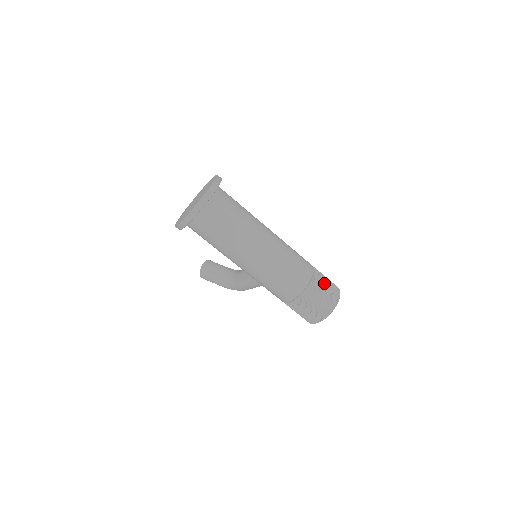
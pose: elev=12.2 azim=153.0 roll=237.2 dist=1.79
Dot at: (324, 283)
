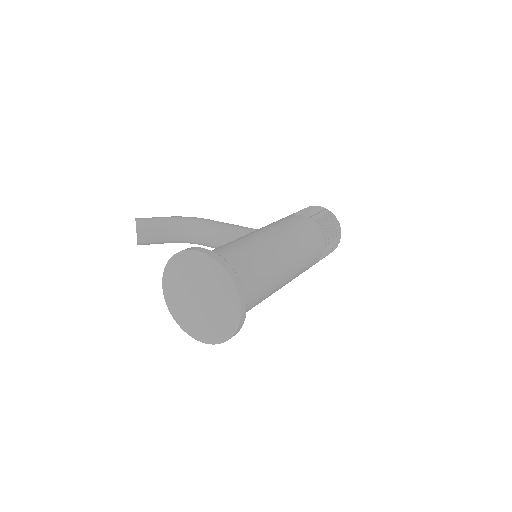
Dot at: (330, 232)
